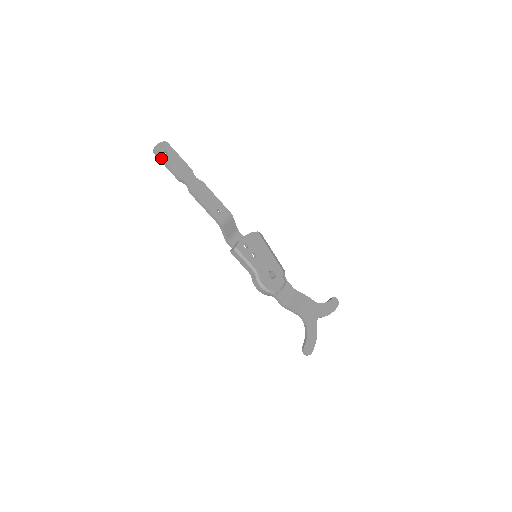
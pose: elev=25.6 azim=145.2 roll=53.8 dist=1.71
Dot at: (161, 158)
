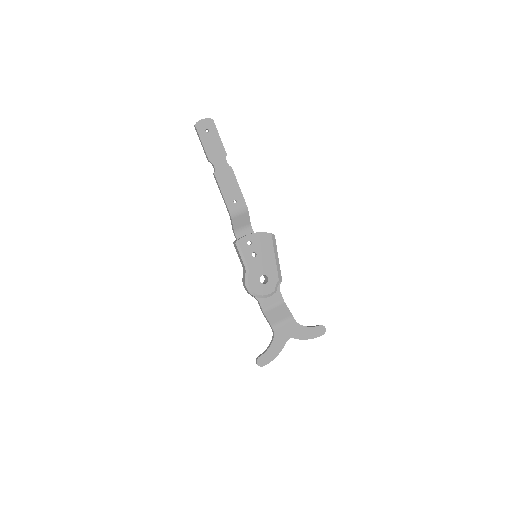
Dot at: (199, 134)
